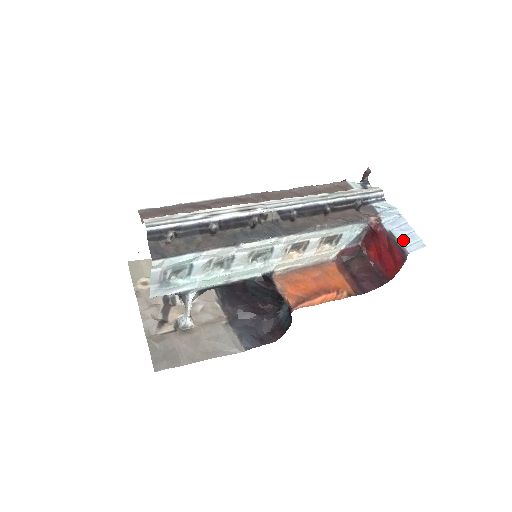
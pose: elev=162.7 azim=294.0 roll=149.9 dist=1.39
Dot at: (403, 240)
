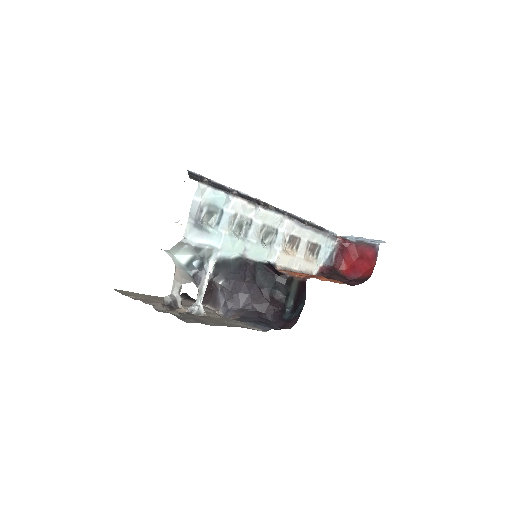
Dot at: (370, 241)
